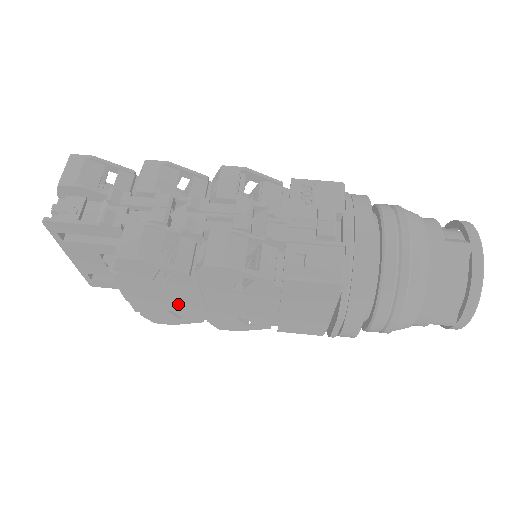
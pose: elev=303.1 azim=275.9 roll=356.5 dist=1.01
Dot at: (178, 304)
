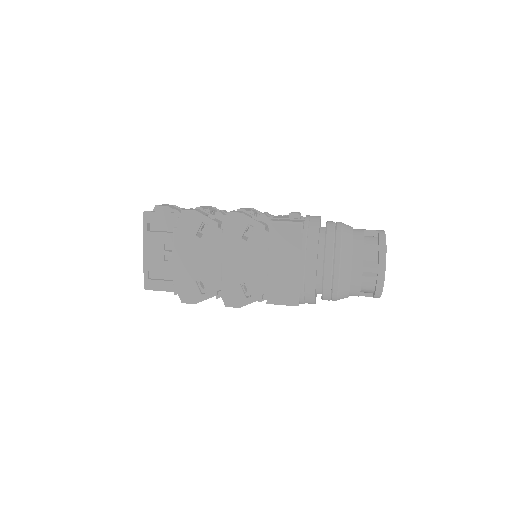
Dot at: (205, 267)
